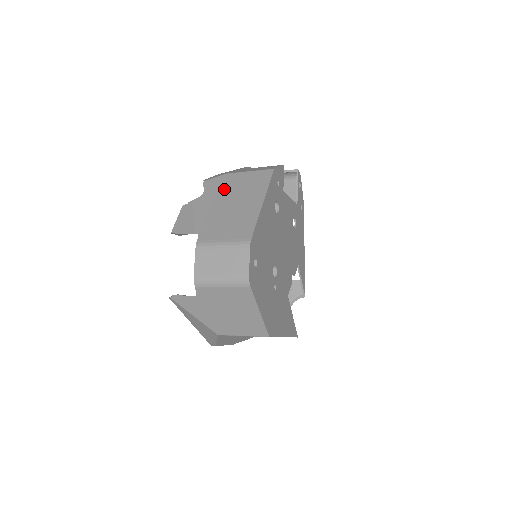
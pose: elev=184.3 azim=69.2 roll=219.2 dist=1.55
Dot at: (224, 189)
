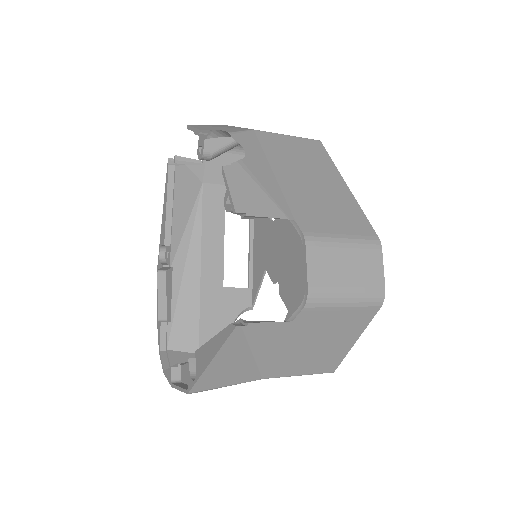
Dot at: (274, 153)
